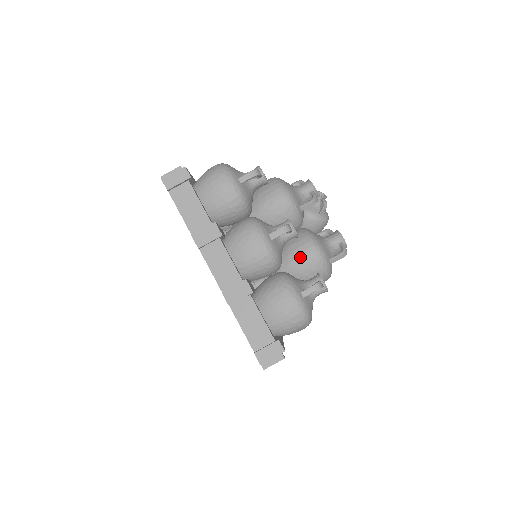
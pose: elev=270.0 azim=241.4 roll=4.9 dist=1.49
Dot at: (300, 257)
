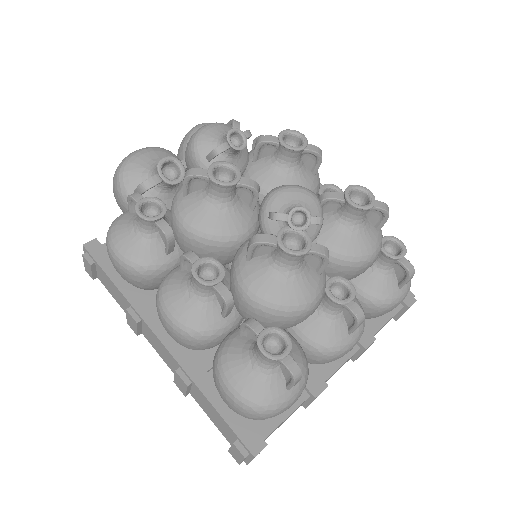
Dot at: occluded
